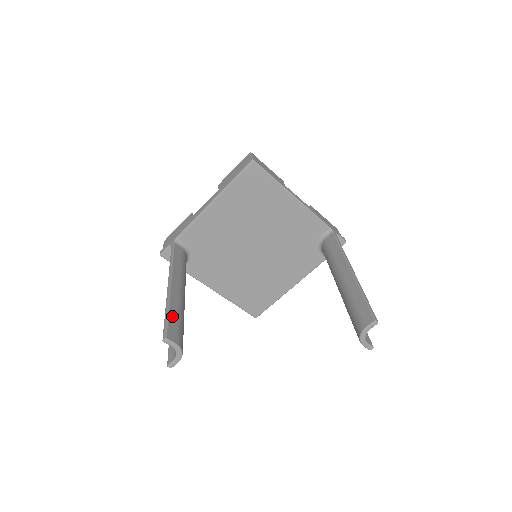
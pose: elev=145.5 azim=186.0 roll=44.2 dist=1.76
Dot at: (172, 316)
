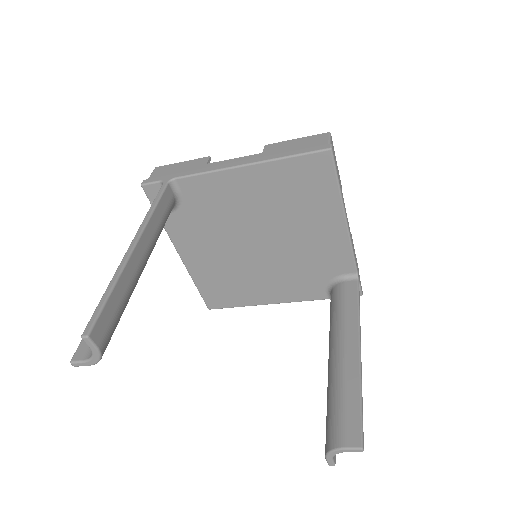
Dot at: (114, 300)
